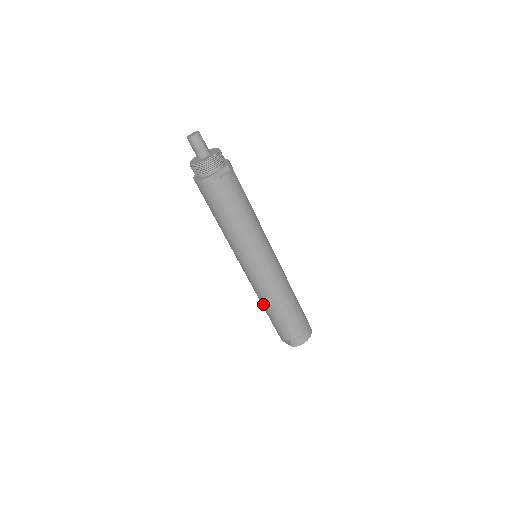
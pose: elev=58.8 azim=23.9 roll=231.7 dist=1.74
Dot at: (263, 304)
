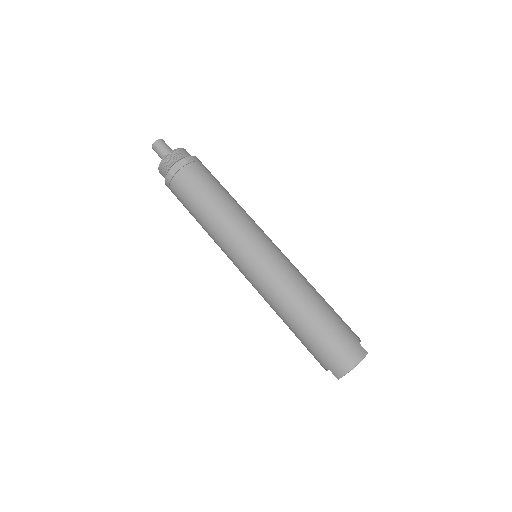
Dot at: occluded
